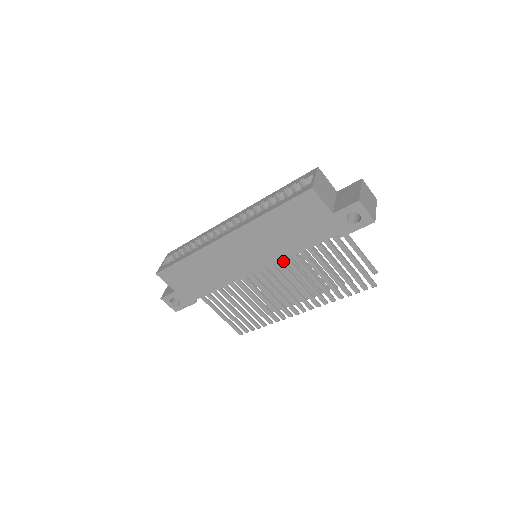
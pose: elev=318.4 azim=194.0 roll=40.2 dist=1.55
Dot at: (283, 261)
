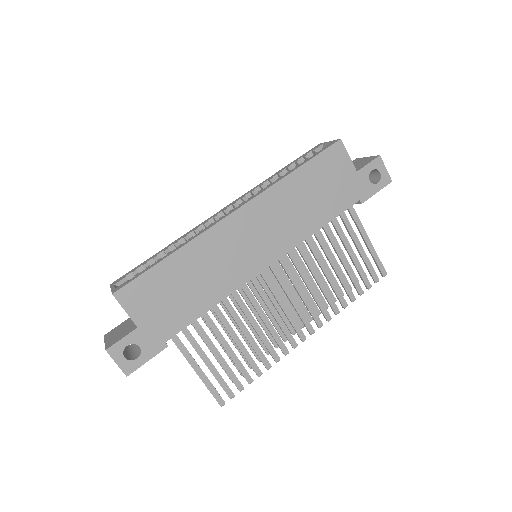
Dot at: (280, 267)
